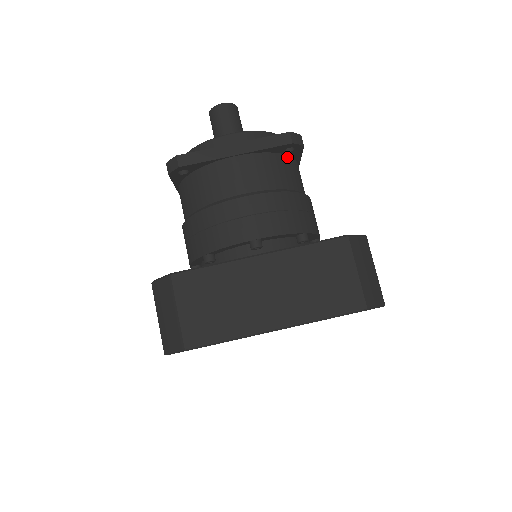
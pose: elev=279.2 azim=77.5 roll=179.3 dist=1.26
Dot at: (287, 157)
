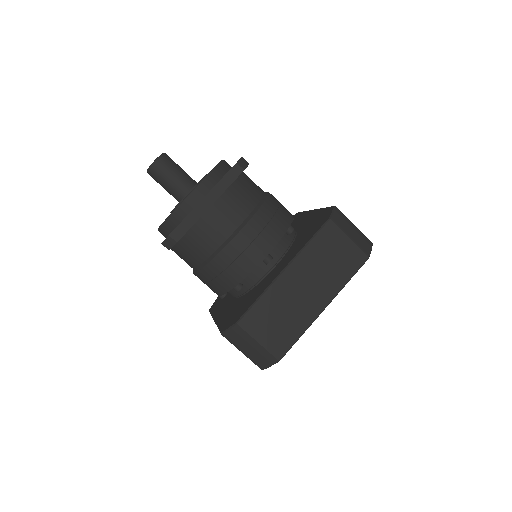
Dot at: (240, 177)
